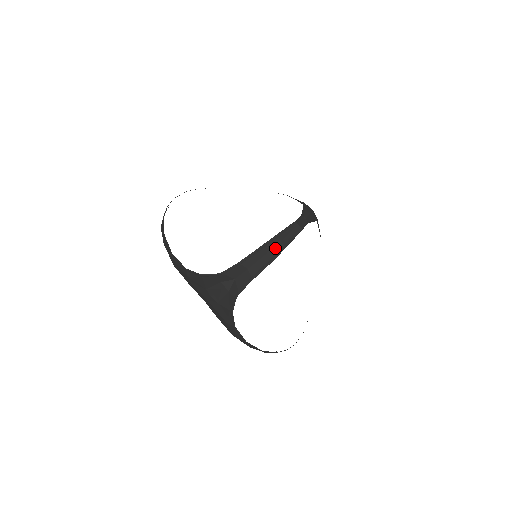
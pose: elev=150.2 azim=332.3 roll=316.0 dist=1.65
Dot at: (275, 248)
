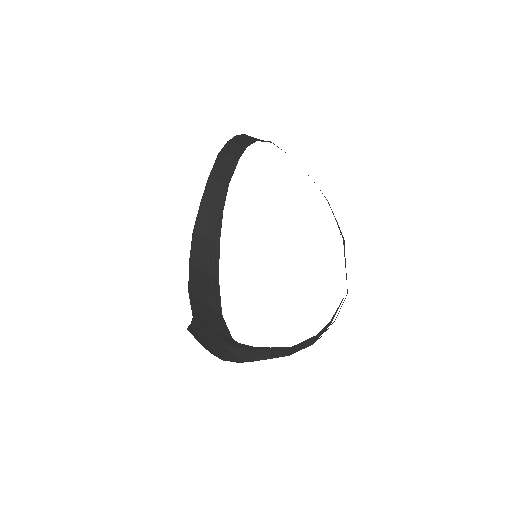
Dot at: (324, 328)
